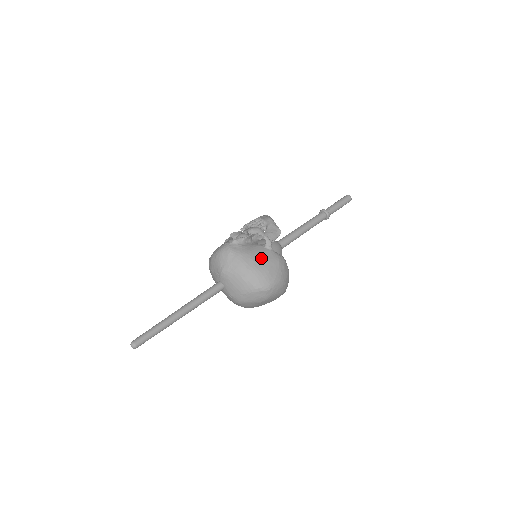
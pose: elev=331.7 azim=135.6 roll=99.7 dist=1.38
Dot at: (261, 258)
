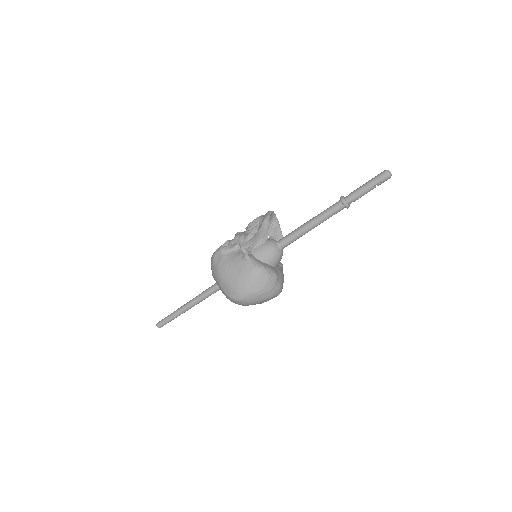
Dot at: (234, 270)
